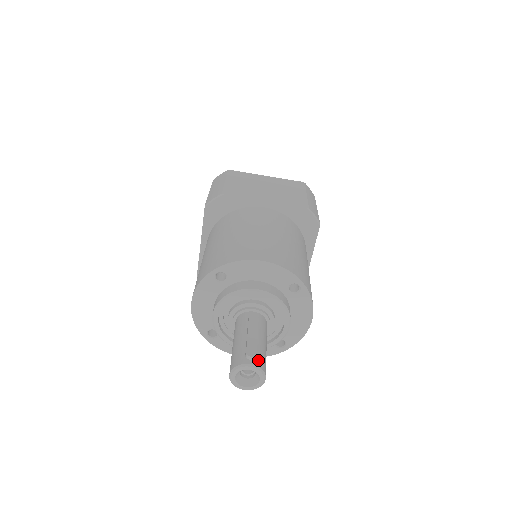
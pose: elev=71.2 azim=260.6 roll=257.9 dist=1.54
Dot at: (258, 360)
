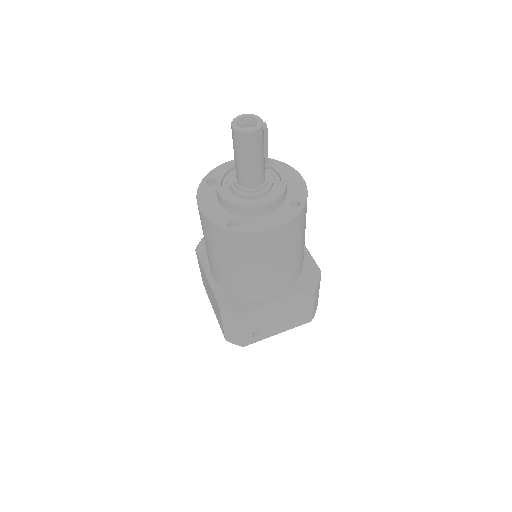
Dot at: (264, 130)
